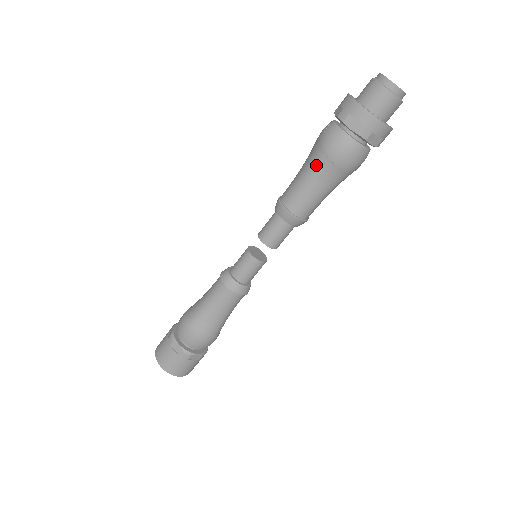
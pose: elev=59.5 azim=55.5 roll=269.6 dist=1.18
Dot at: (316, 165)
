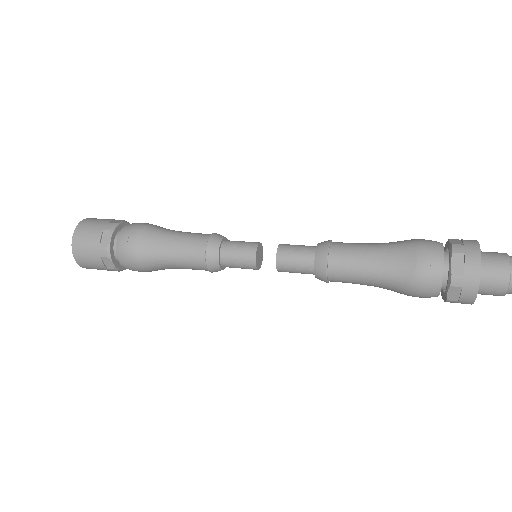
Dot at: (390, 281)
